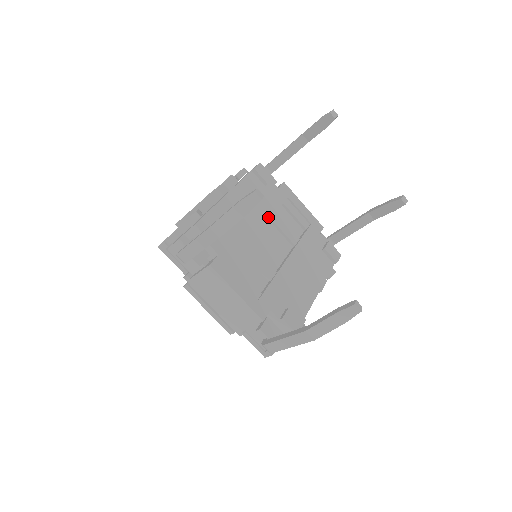
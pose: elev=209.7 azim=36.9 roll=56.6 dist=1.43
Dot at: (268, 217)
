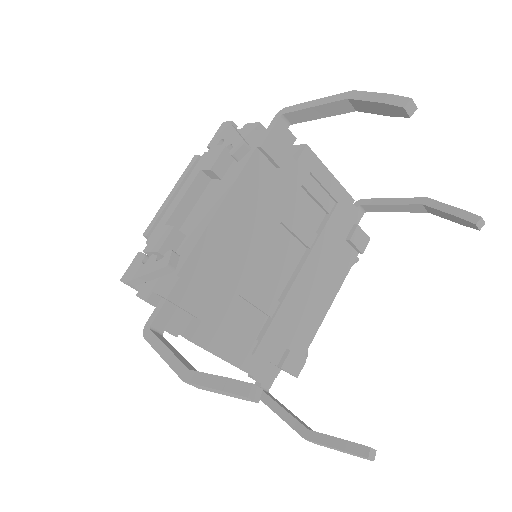
Dot at: (276, 223)
